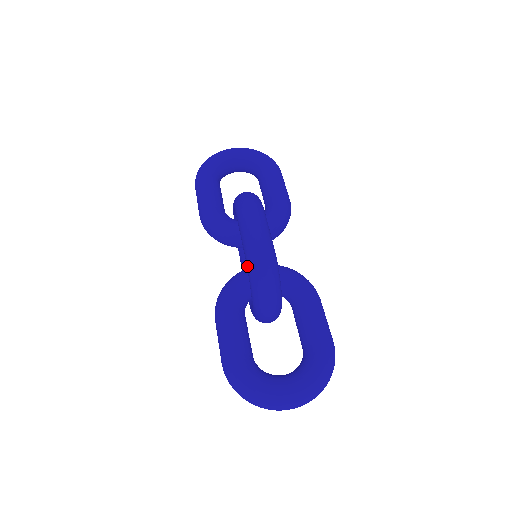
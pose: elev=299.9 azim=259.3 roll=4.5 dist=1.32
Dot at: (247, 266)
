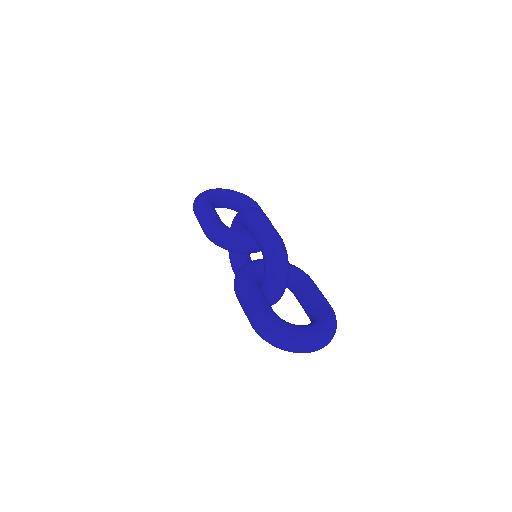
Dot at: (264, 249)
